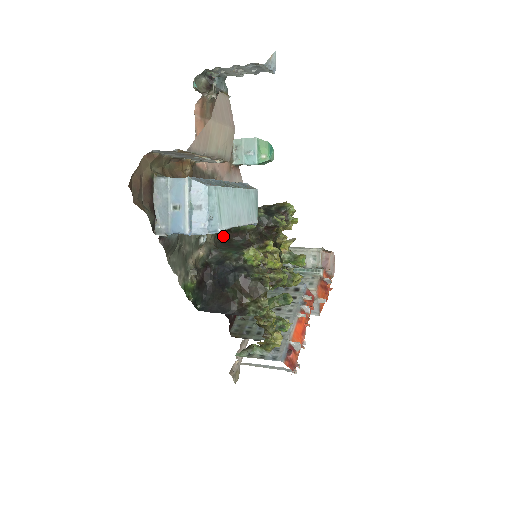
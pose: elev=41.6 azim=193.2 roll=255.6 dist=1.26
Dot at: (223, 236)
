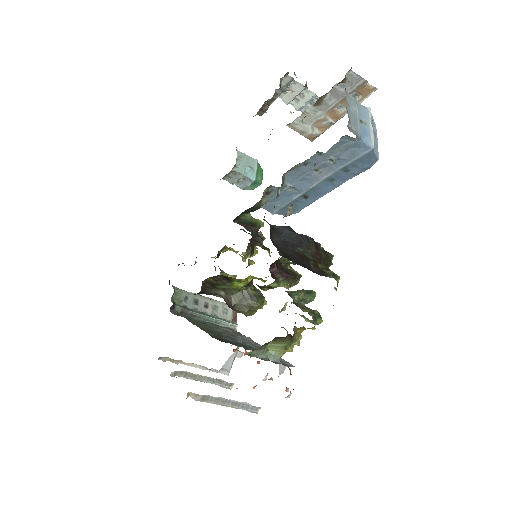
Dot at: occluded
